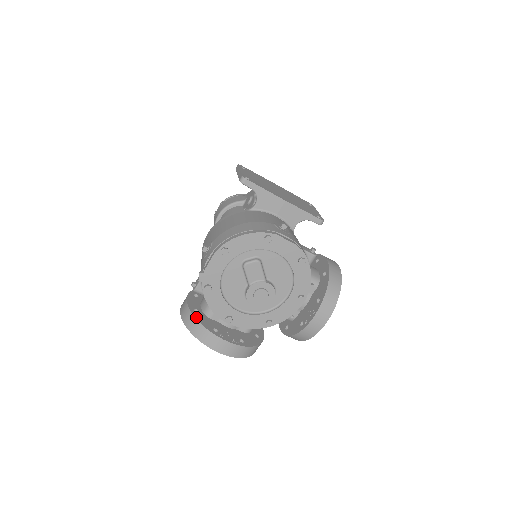
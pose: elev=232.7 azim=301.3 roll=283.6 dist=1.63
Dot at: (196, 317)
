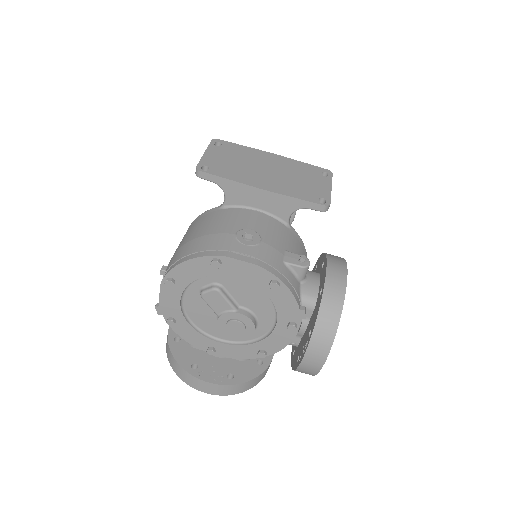
Dot at: (172, 350)
